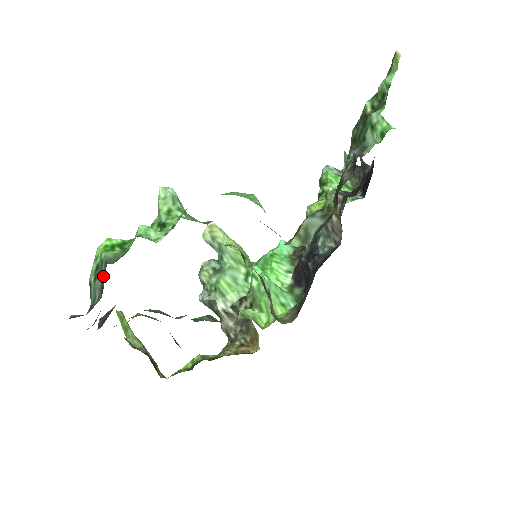
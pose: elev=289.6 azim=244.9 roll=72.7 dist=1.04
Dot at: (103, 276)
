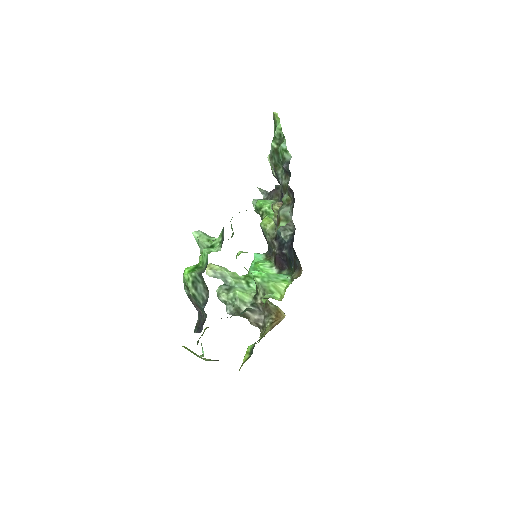
Dot at: (202, 282)
